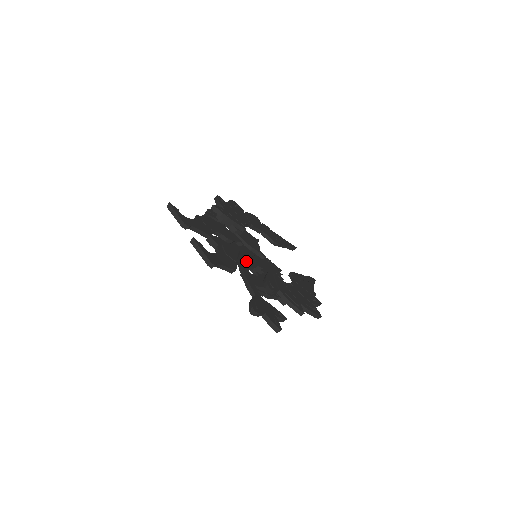
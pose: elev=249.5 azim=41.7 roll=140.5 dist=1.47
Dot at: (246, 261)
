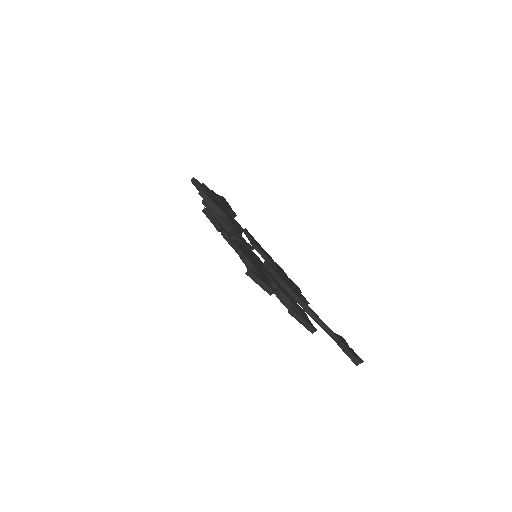
Dot at: (293, 290)
